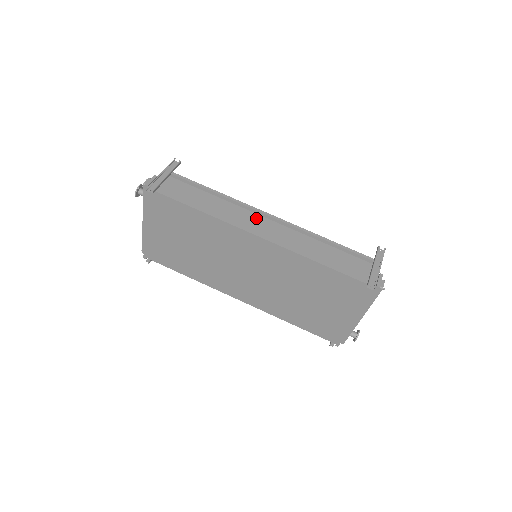
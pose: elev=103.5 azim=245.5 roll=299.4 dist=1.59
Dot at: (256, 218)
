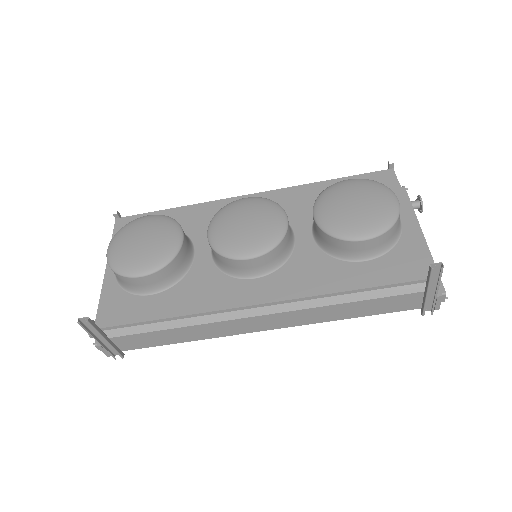
Dot at: (244, 318)
